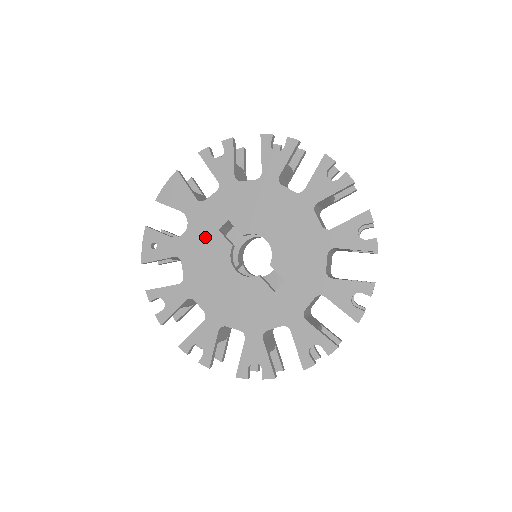
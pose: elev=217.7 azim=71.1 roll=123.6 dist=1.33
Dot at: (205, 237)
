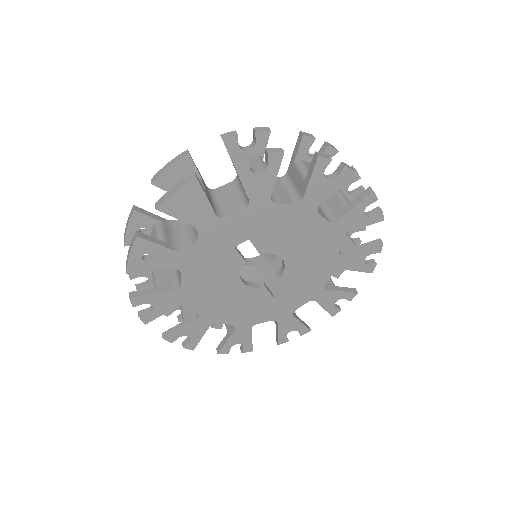
Dot at: (217, 253)
